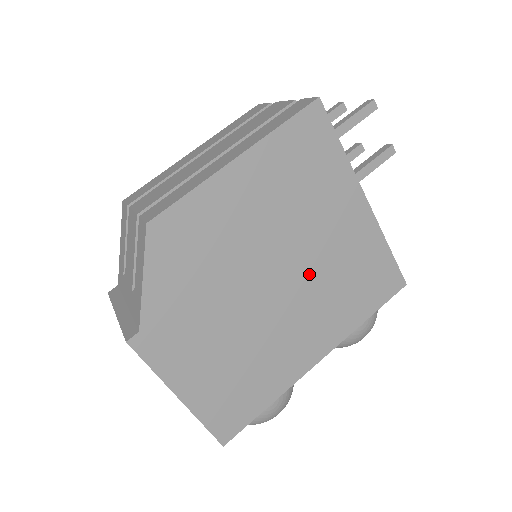
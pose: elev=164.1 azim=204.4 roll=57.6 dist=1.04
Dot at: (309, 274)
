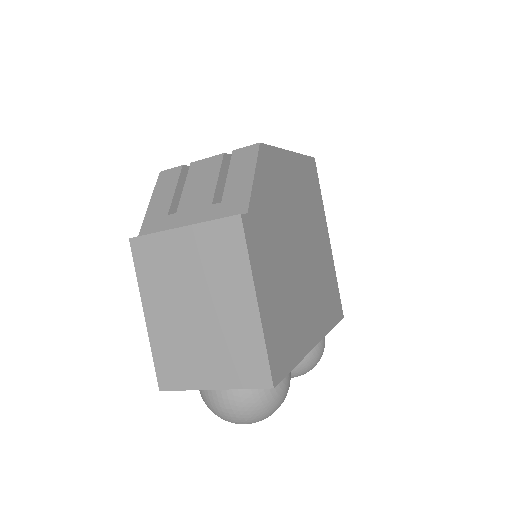
Dot at: (312, 262)
